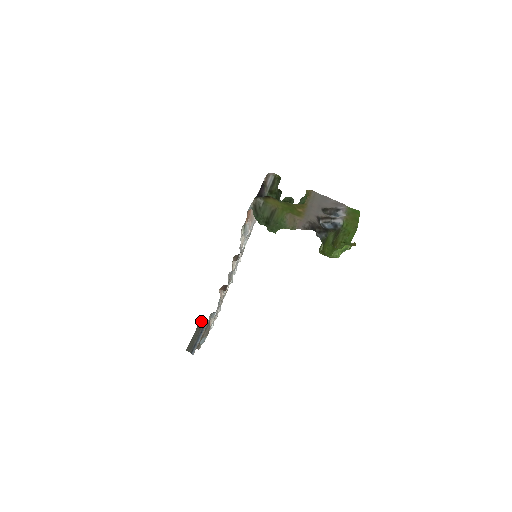
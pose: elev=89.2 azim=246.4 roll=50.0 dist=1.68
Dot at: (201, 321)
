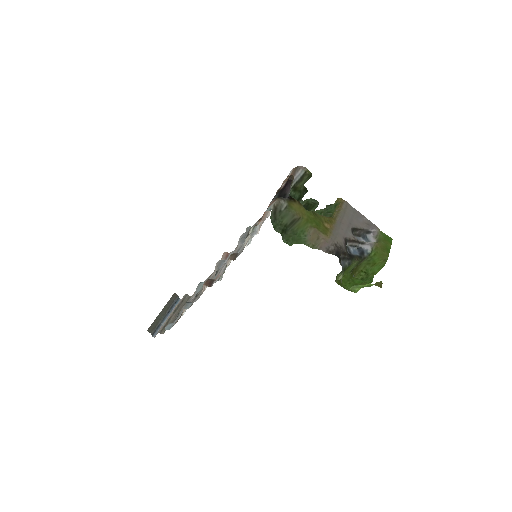
Dot at: (171, 299)
